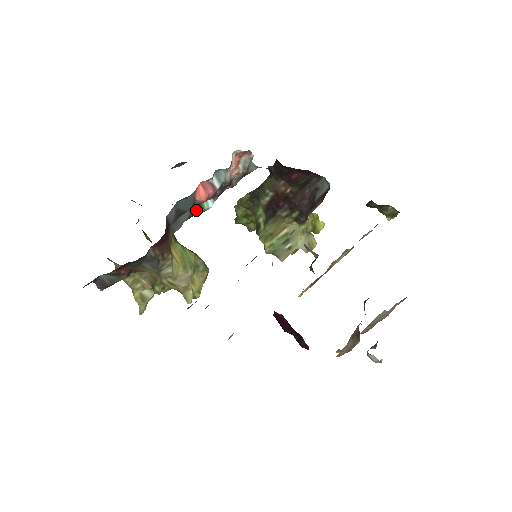
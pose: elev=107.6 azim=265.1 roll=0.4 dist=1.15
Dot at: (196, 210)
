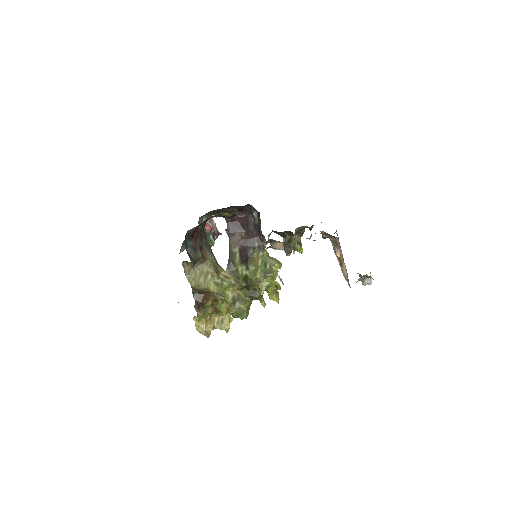
Dot at: (209, 240)
